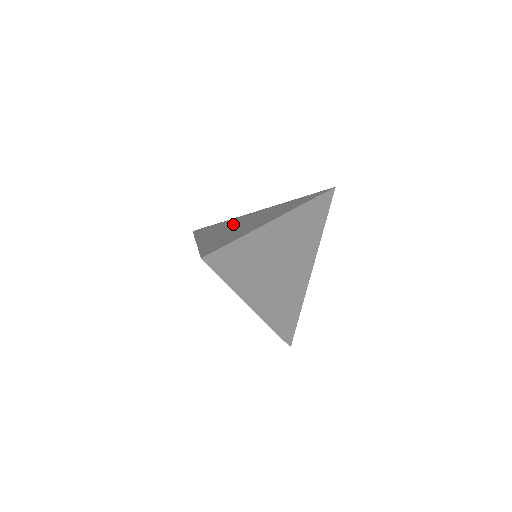
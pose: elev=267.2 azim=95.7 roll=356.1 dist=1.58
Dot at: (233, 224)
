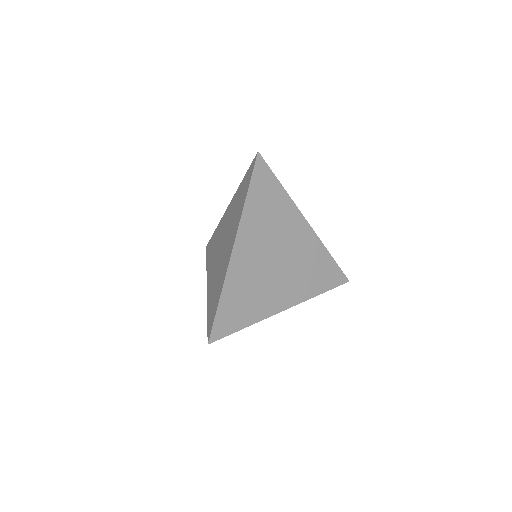
Dot at: occluded
